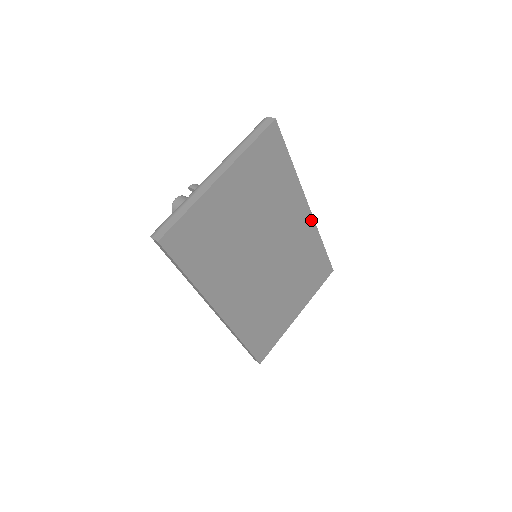
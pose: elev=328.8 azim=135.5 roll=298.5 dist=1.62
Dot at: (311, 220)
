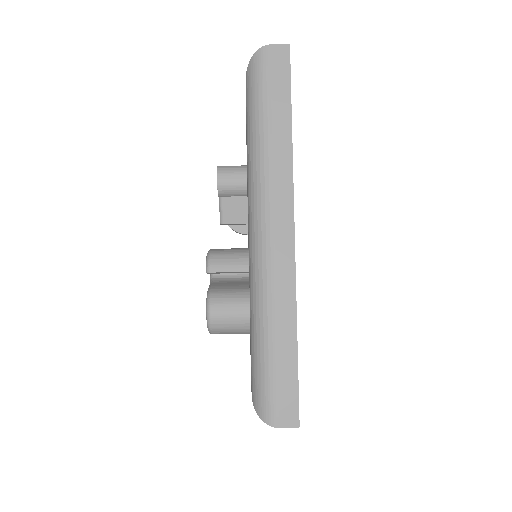
Dot at: occluded
